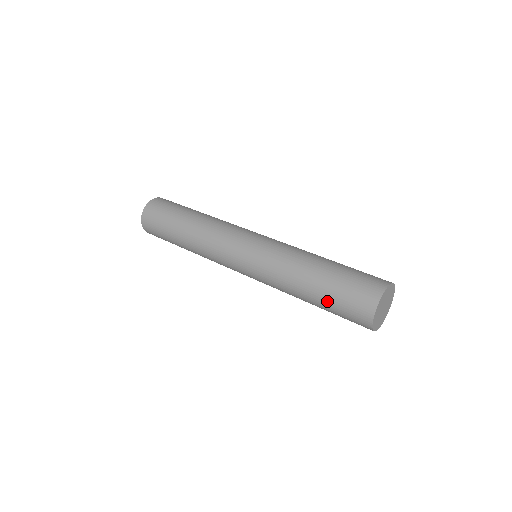
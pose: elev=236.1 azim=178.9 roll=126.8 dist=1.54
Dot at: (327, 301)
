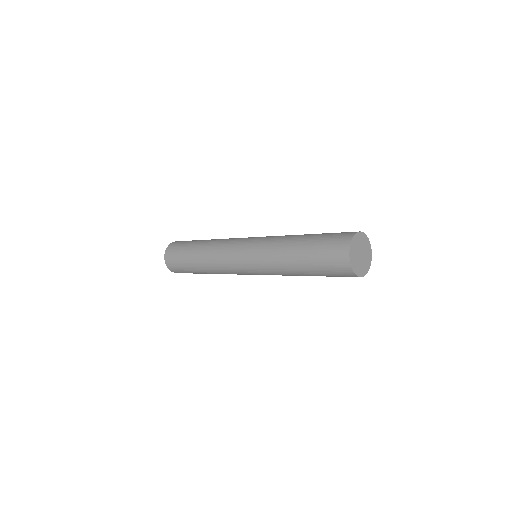
Dot at: occluded
